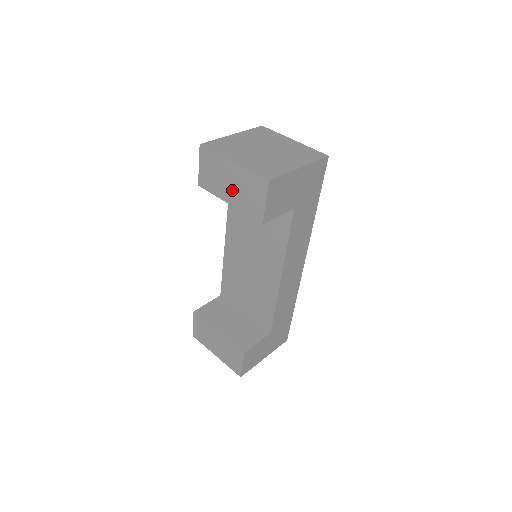
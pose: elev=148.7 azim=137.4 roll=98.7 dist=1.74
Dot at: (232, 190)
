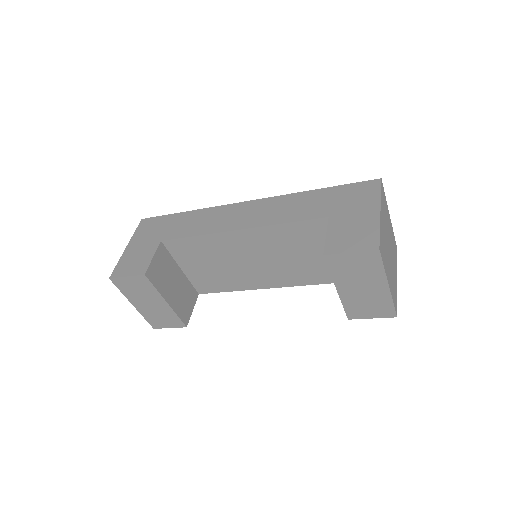
Dot at: (356, 291)
